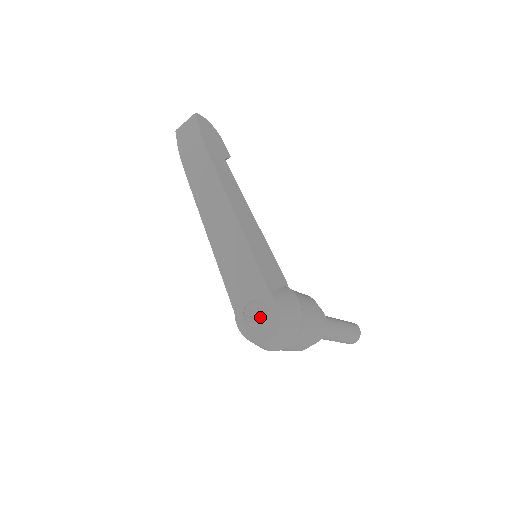
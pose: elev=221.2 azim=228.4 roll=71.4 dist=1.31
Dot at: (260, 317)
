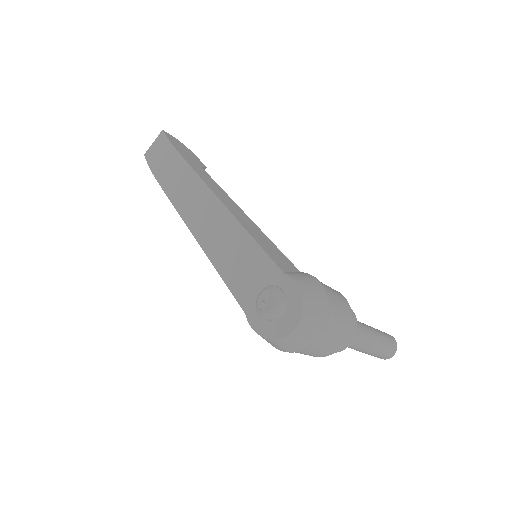
Dot at: (277, 301)
